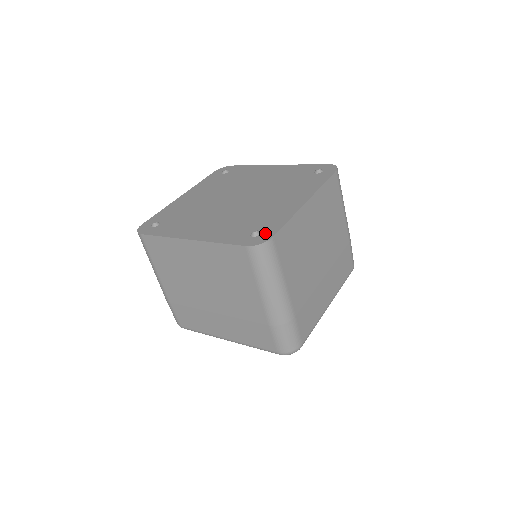
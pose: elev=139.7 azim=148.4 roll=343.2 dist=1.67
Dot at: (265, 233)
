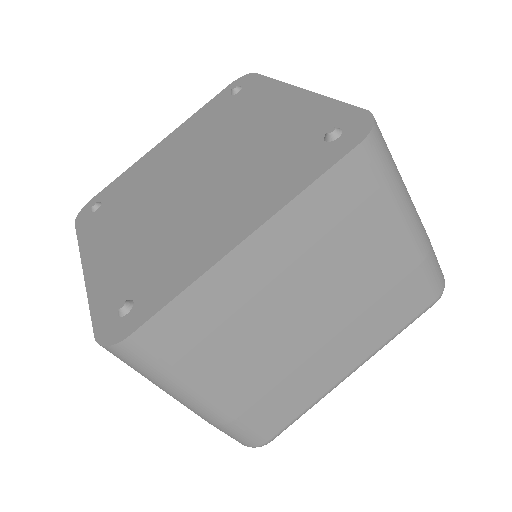
Dot at: (132, 315)
